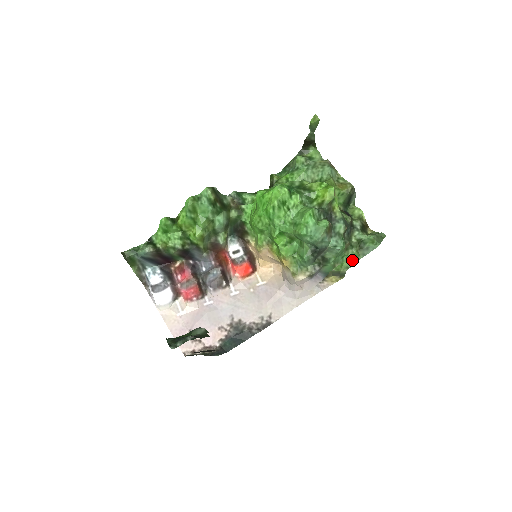
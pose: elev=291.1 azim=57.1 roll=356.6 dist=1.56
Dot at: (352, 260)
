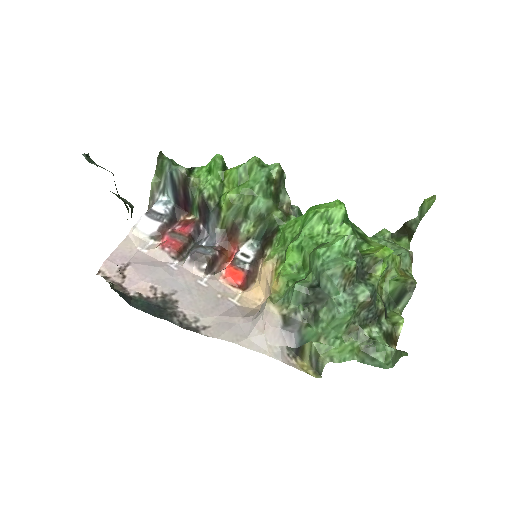
Dot at: (344, 353)
